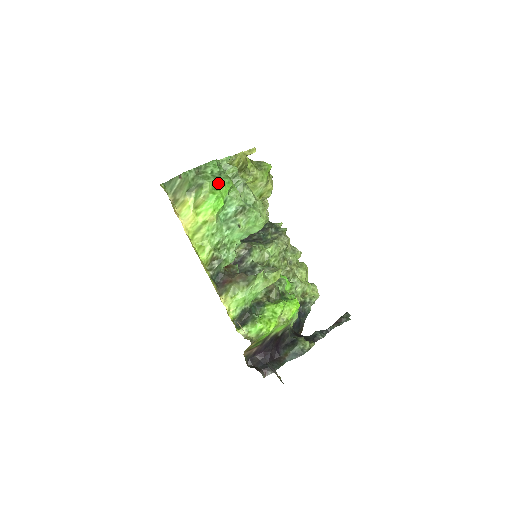
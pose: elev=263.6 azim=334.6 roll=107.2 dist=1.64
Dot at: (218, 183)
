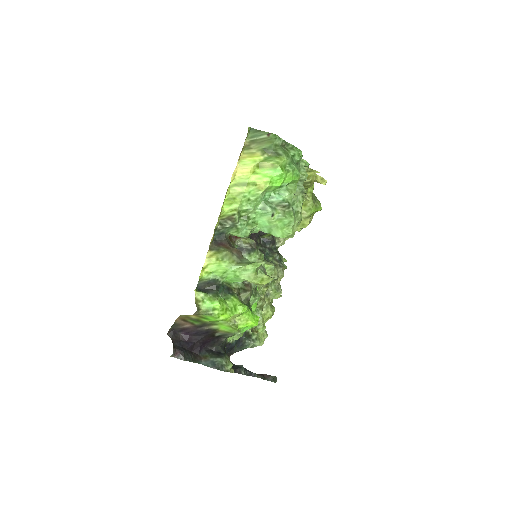
Dot at: (291, 167)
